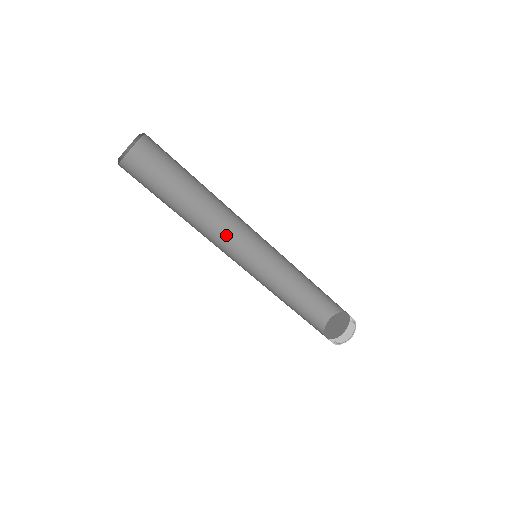
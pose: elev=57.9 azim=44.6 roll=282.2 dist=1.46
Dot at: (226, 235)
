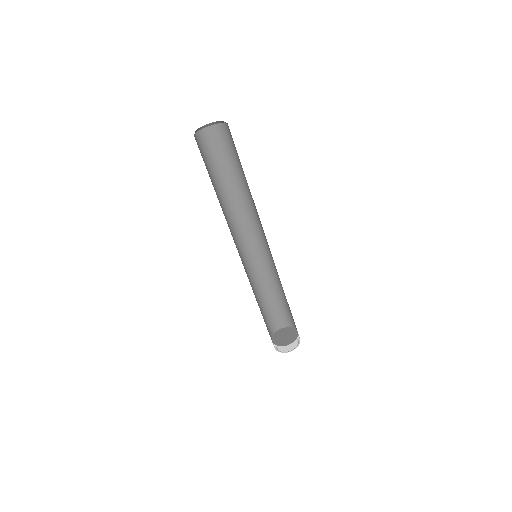
Dot at: (234, 233)
